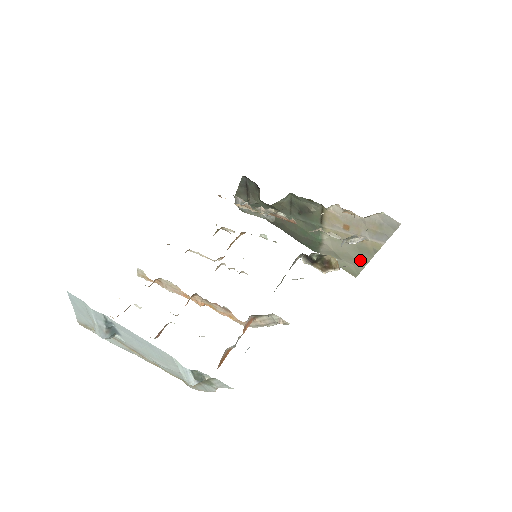
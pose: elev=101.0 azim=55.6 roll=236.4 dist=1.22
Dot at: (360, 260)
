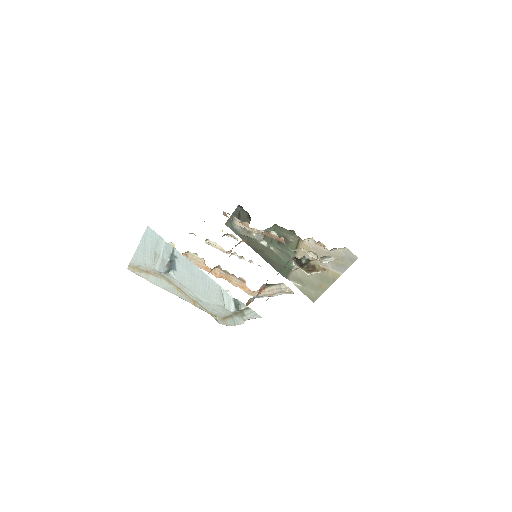
Dot at: (320, 287)
